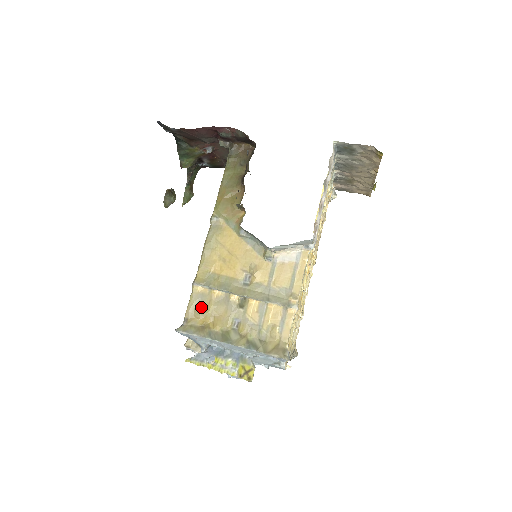
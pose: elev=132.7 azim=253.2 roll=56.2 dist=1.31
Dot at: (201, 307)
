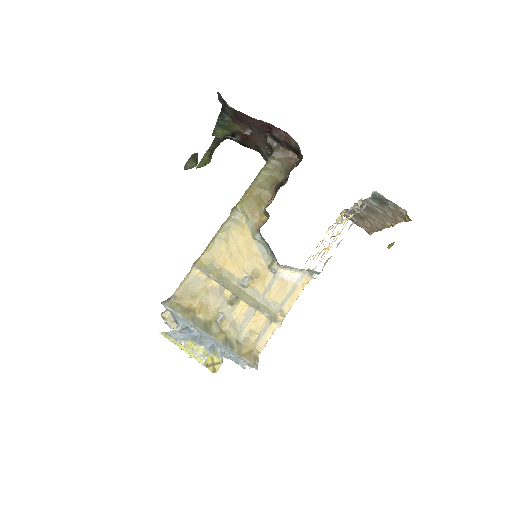
Dot at: (193, 290)
